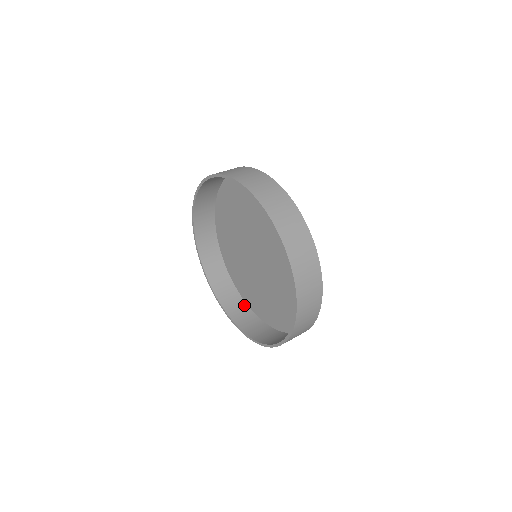
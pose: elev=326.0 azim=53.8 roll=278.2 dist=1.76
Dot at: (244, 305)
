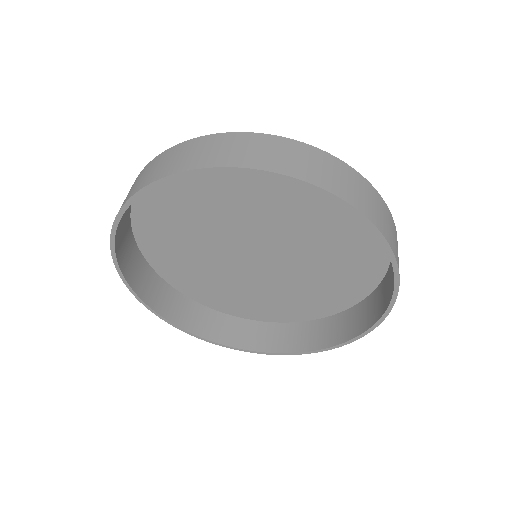
Dot at: (299, 326)
